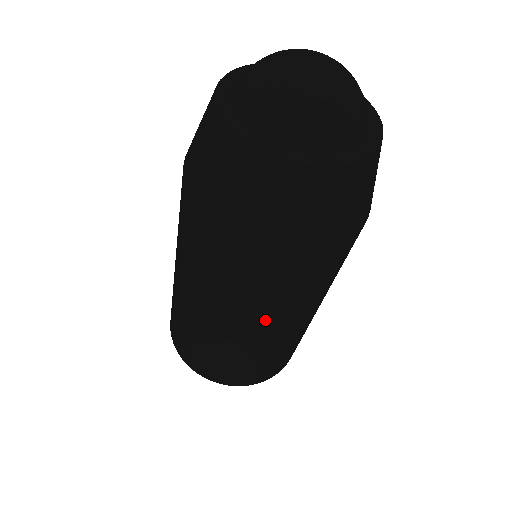
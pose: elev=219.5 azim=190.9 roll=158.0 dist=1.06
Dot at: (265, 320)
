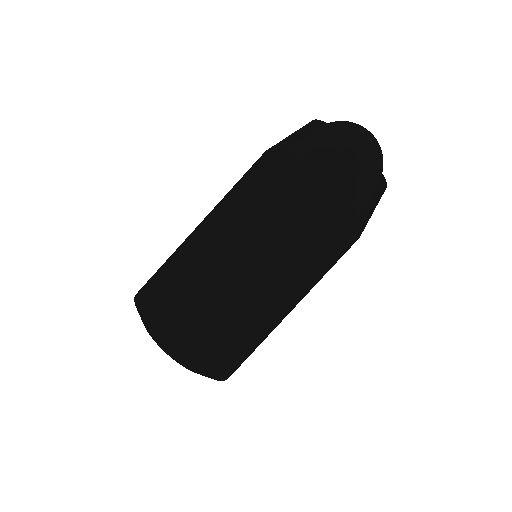
Dot at: (278, 272)
